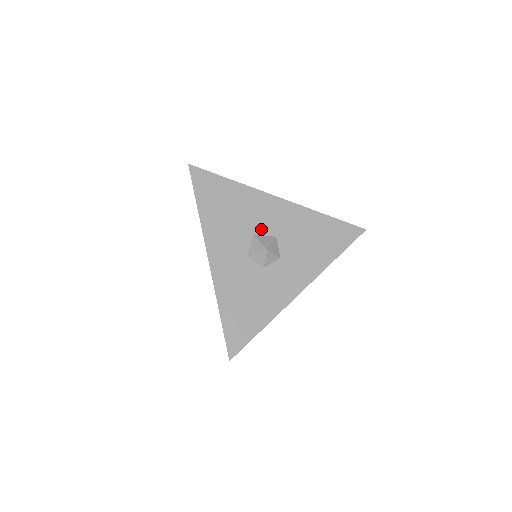
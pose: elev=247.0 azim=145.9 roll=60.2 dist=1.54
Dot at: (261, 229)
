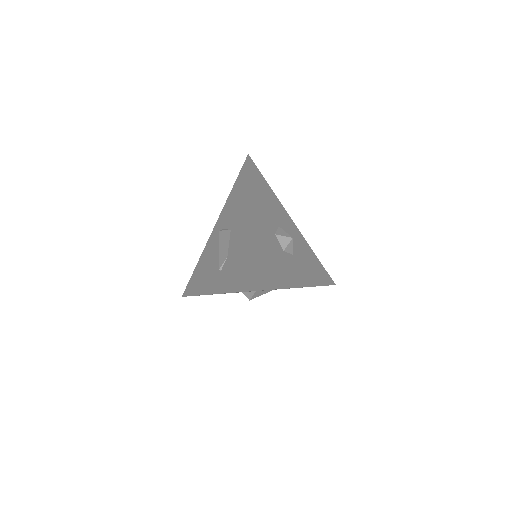
Dot at: (283, 228)
